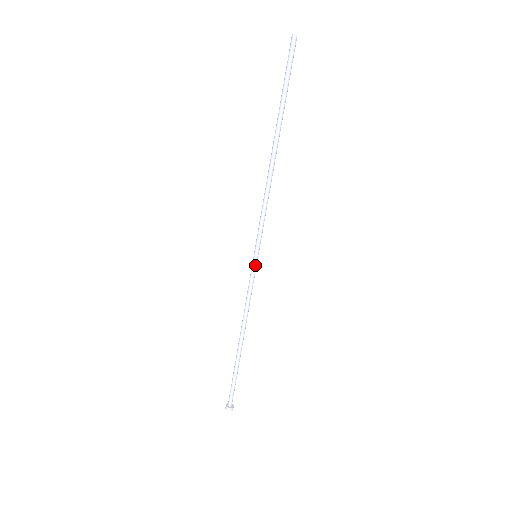
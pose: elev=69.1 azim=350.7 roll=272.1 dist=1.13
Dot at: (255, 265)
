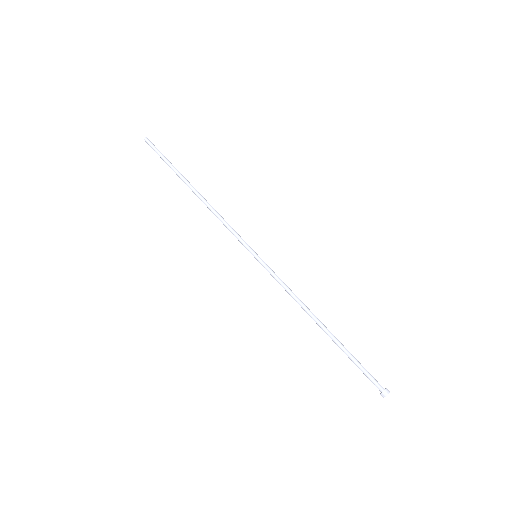
Dot at: (262, 261)
